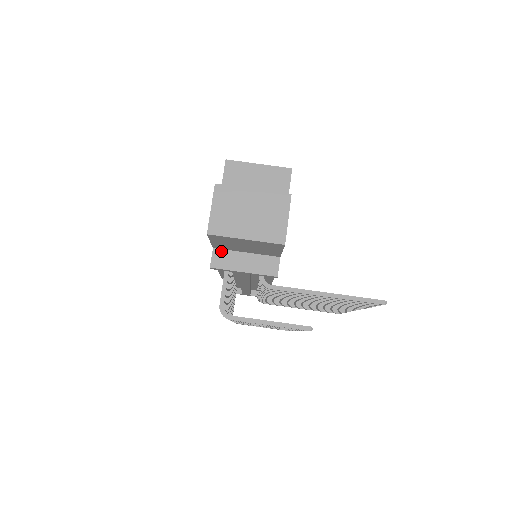
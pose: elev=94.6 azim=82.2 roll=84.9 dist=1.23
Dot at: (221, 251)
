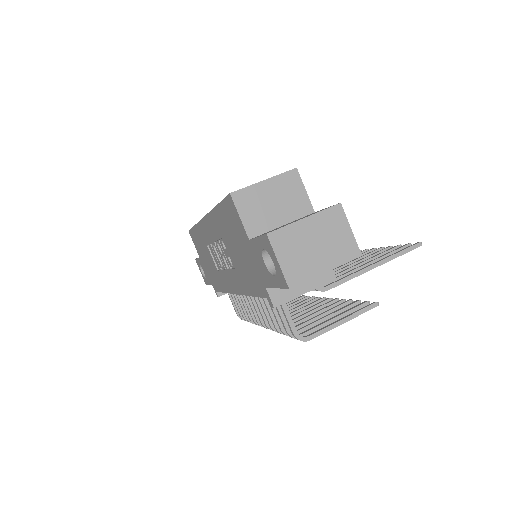
Dot at: occluded
